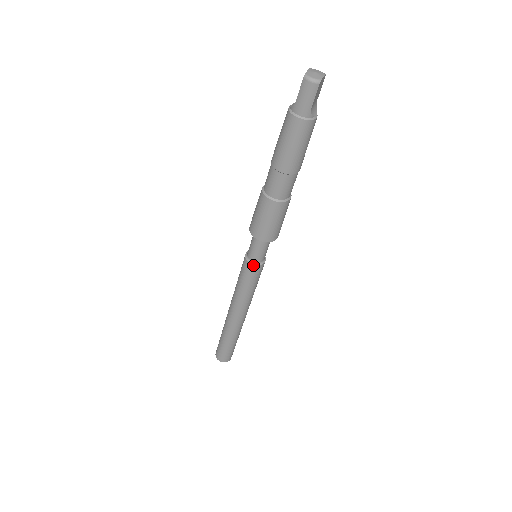
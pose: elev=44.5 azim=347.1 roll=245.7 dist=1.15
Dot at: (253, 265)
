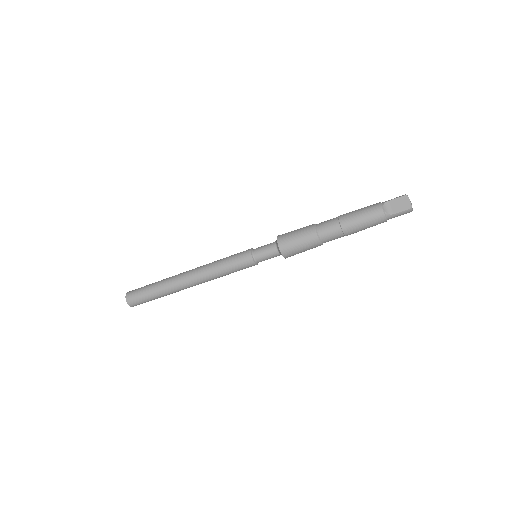
Dot at: occluded
